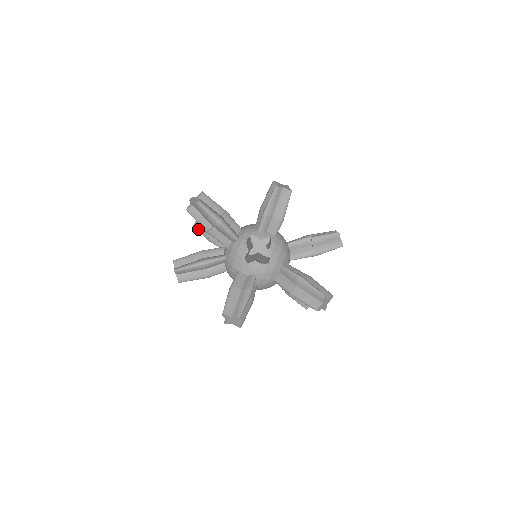
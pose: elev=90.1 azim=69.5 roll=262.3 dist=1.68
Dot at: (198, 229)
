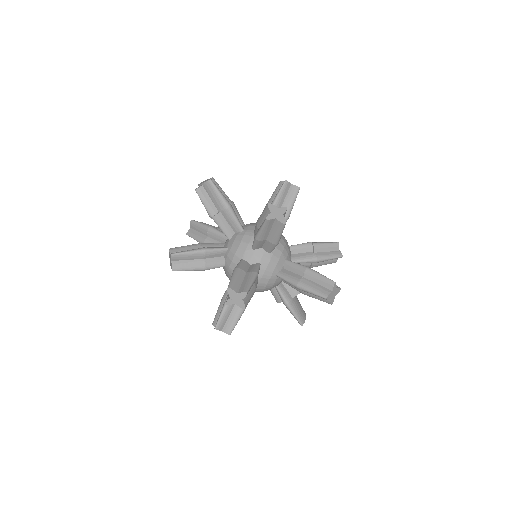
Dot at: (192, 235)
